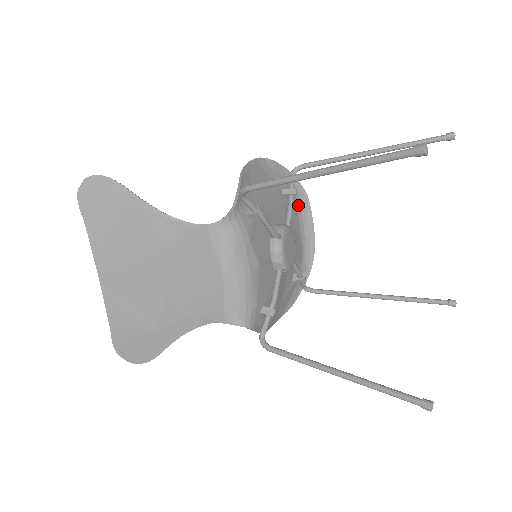
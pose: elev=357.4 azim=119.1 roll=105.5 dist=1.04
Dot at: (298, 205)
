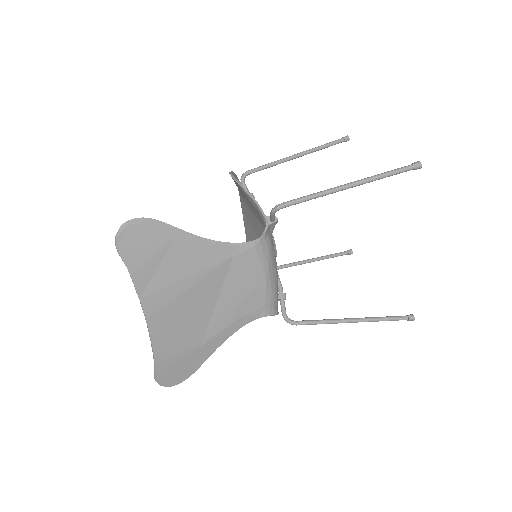
Dot at: occluded
